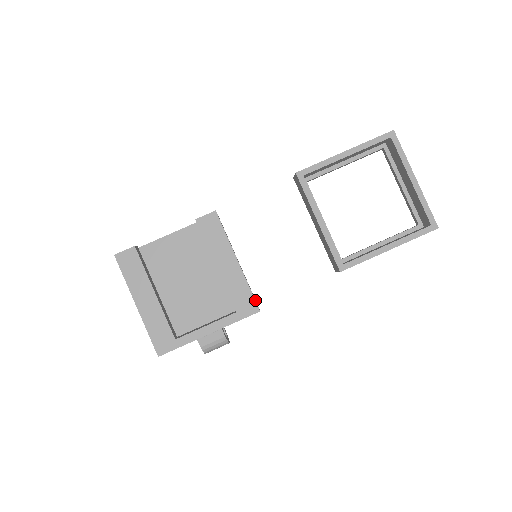
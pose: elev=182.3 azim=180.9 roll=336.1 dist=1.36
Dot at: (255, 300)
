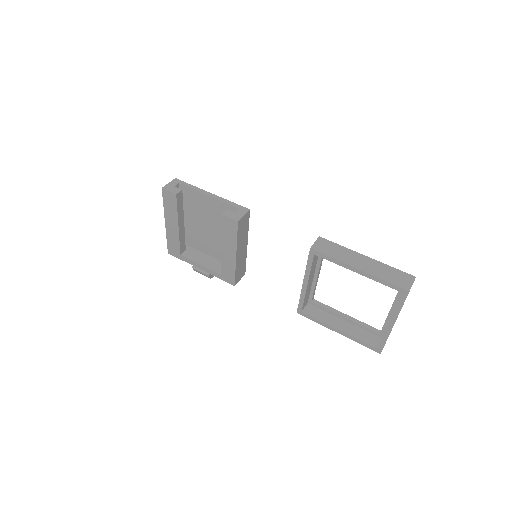
Dot at: (235, 280)
